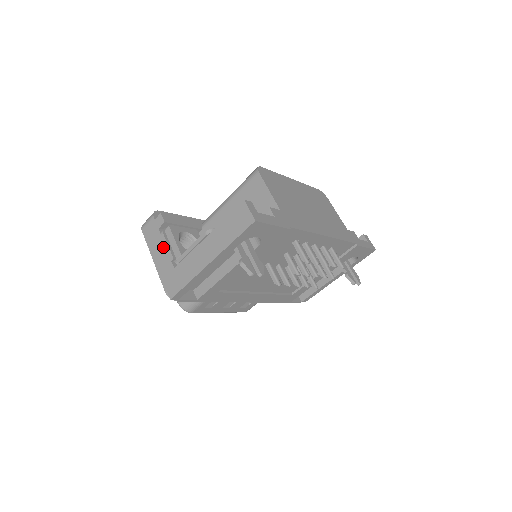
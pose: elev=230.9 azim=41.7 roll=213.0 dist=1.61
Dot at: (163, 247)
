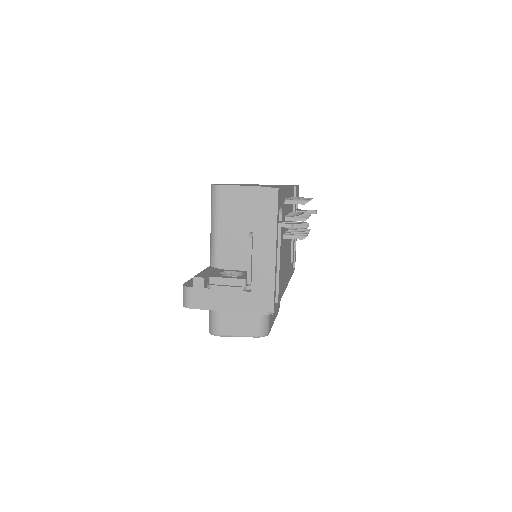
Dot at: (224, 293)
